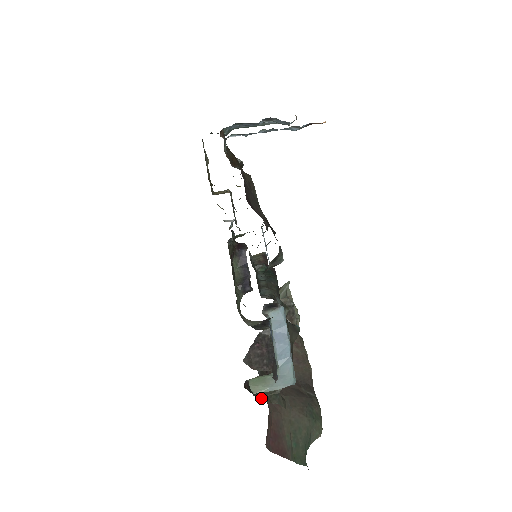
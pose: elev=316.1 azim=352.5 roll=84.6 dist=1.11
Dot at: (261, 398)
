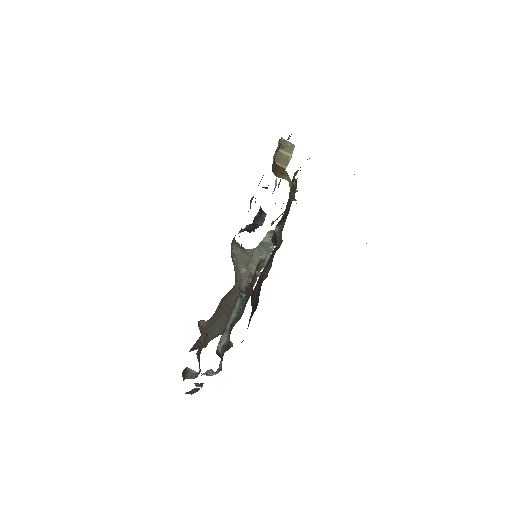
Dot at: (188, 374)
